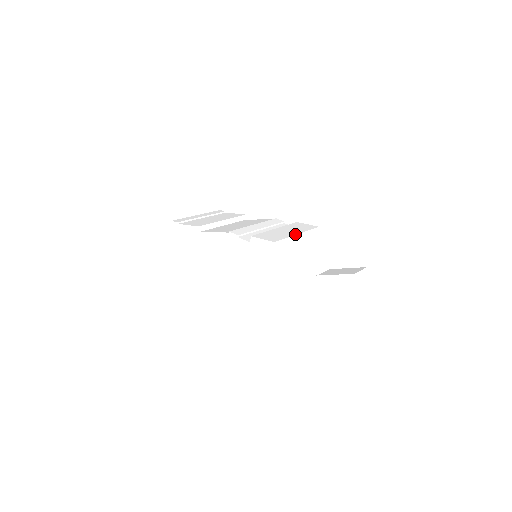
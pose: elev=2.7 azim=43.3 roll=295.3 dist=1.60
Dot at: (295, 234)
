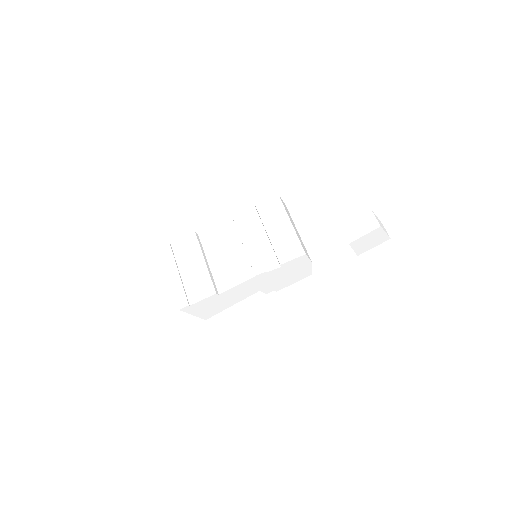
Dot at: (292, 226)
